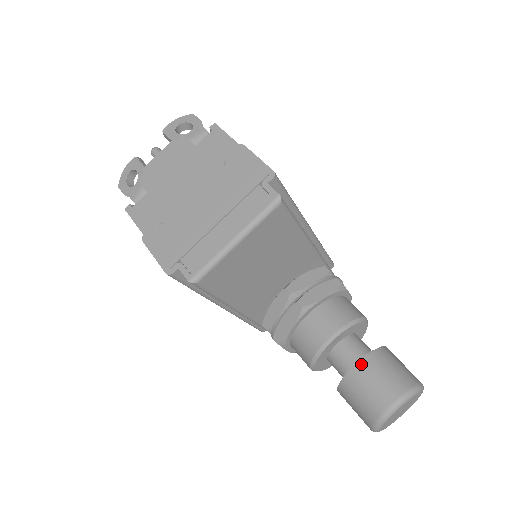
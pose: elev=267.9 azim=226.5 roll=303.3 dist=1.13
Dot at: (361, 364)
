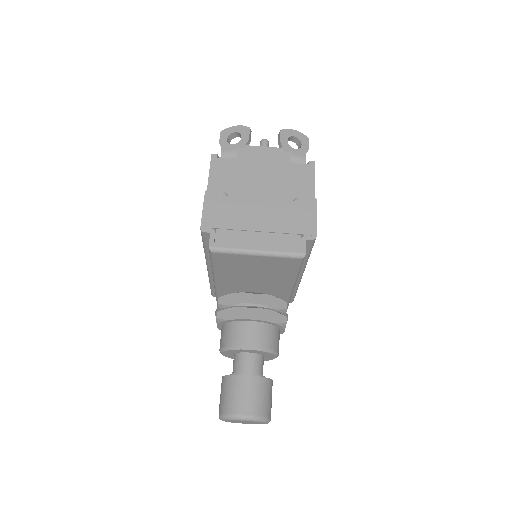
Dot at: (251, 378)
